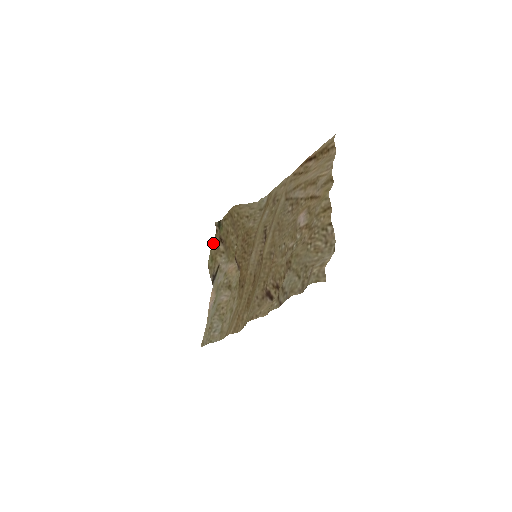
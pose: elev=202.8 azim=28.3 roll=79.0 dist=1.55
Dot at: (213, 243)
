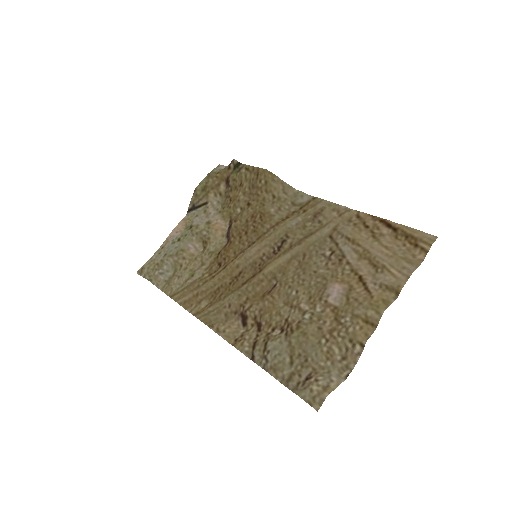
Dot at: (216, 174)
